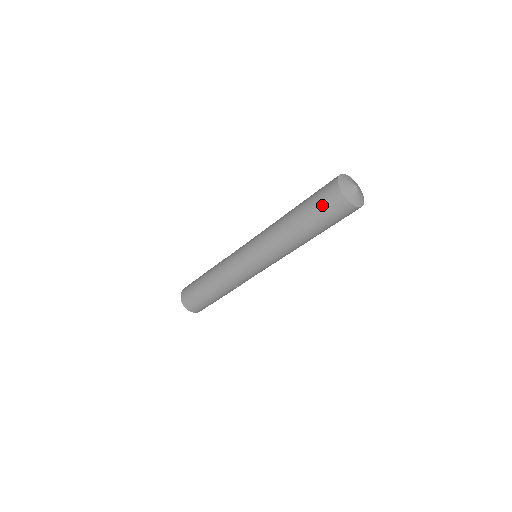
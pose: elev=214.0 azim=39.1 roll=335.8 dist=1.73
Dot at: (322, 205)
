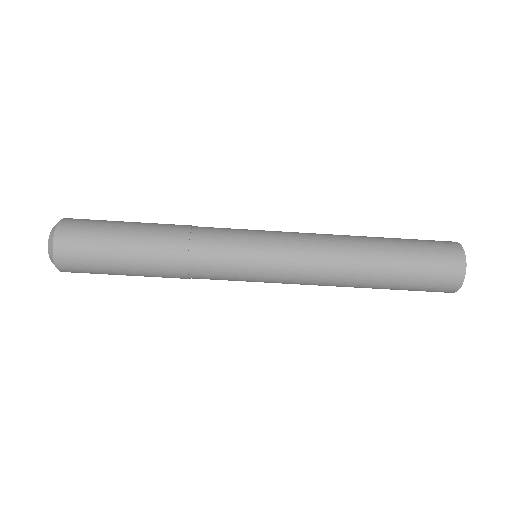
Dot at: (431, 261)
